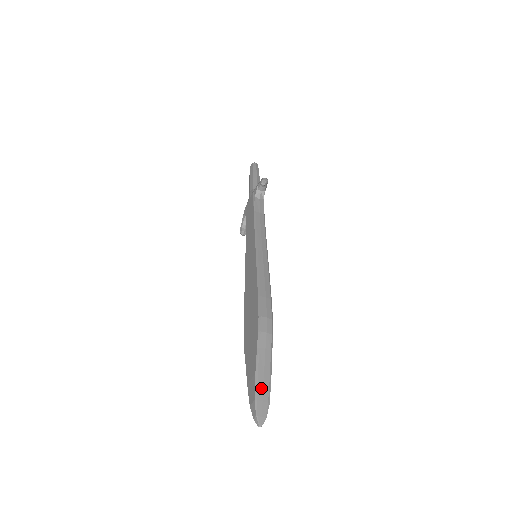
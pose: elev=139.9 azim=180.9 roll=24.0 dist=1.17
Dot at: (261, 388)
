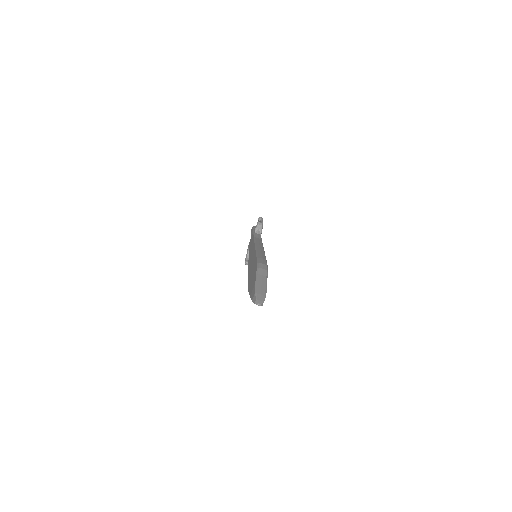
Dot at: (259, 289)
